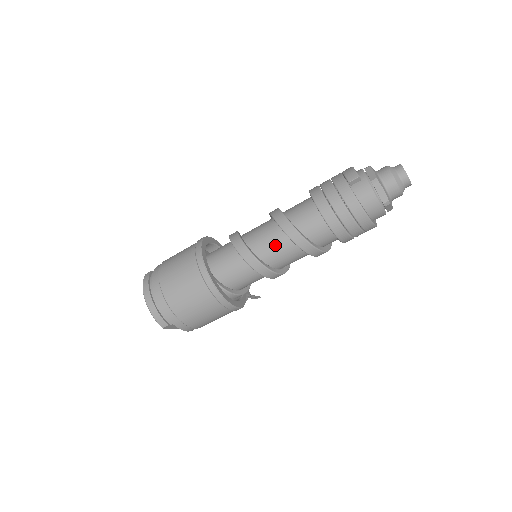
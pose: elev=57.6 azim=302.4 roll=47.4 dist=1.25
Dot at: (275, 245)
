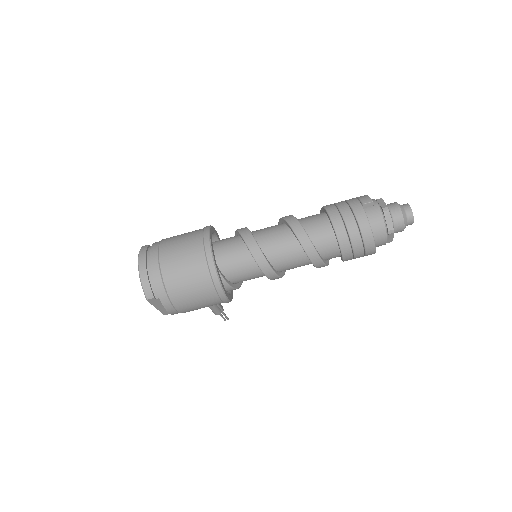
Dot at: (282, 244)
